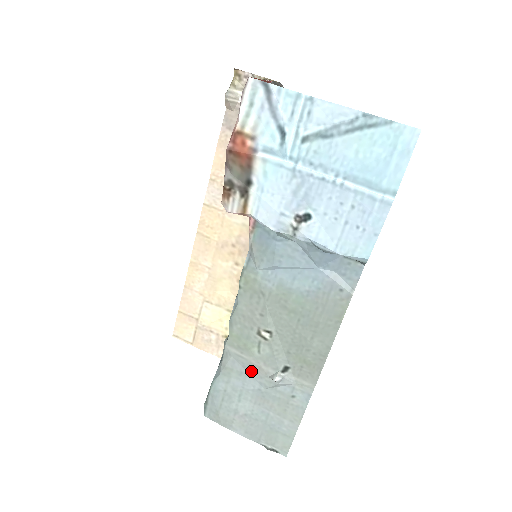
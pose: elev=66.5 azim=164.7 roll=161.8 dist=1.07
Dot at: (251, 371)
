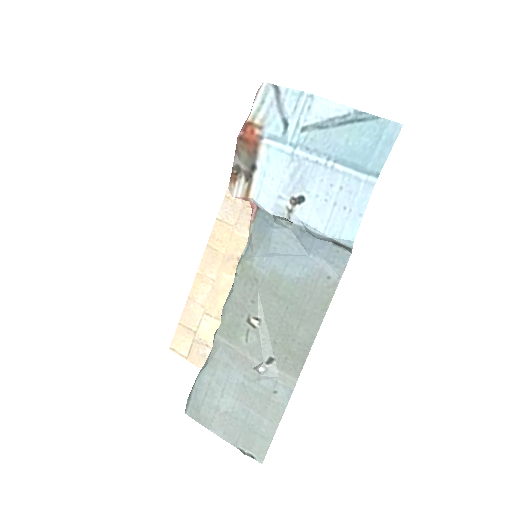
Dot at: (237, 362)
